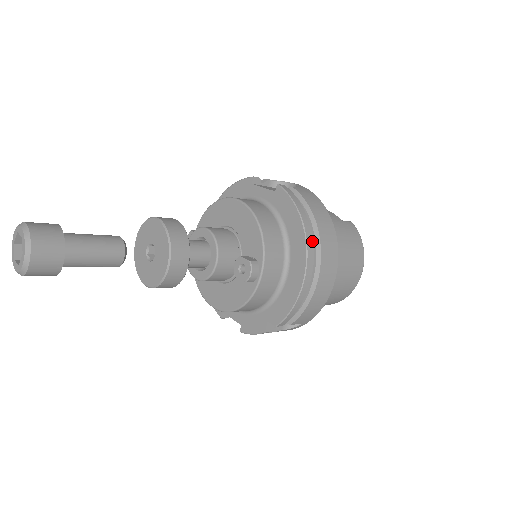
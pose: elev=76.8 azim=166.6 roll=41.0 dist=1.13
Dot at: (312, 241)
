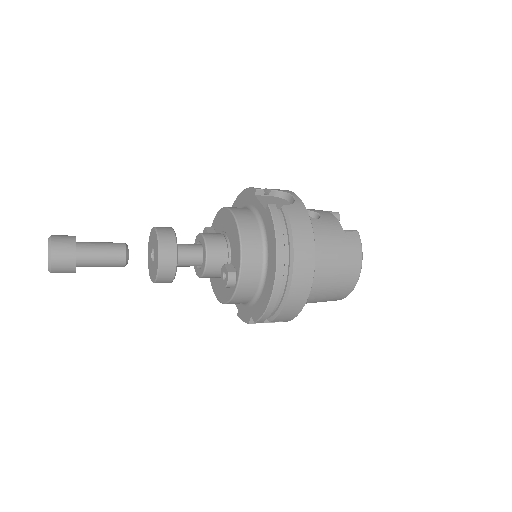
Dot at: (284, 262)
